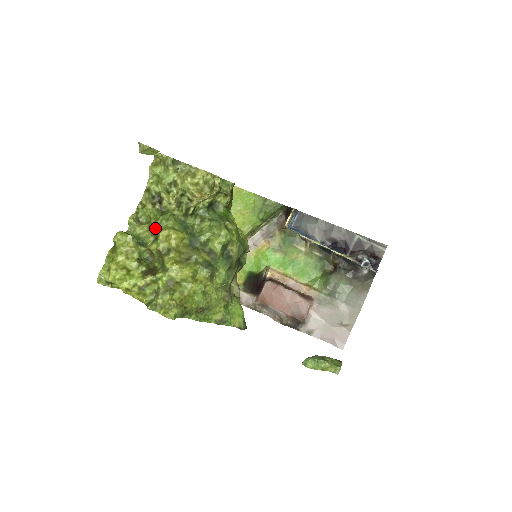
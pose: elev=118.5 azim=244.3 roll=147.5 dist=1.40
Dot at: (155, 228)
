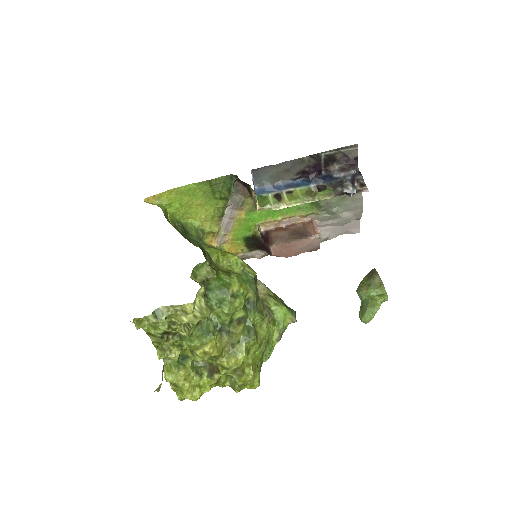
Dot at: (185, 348)
